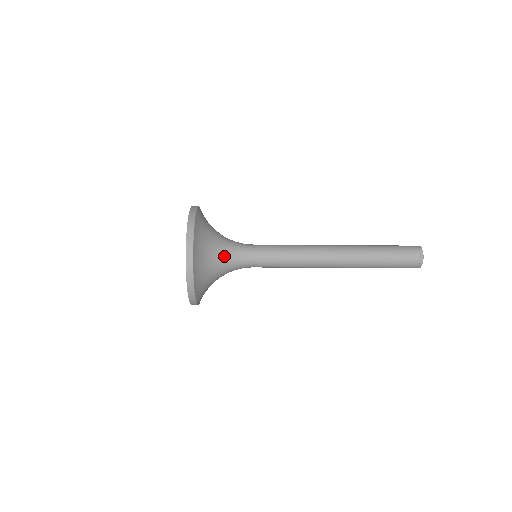
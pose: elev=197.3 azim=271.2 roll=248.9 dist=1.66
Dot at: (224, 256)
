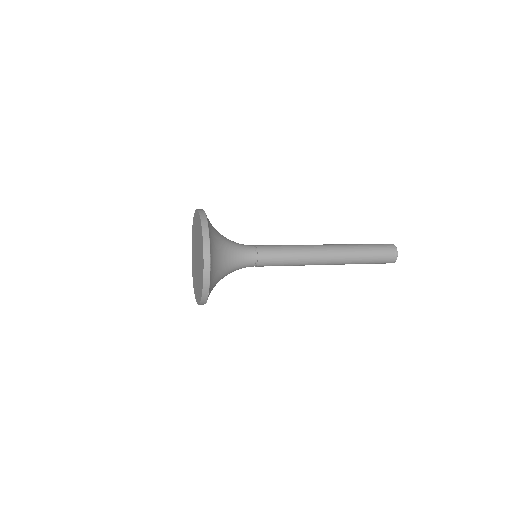
Dot at: occluded
